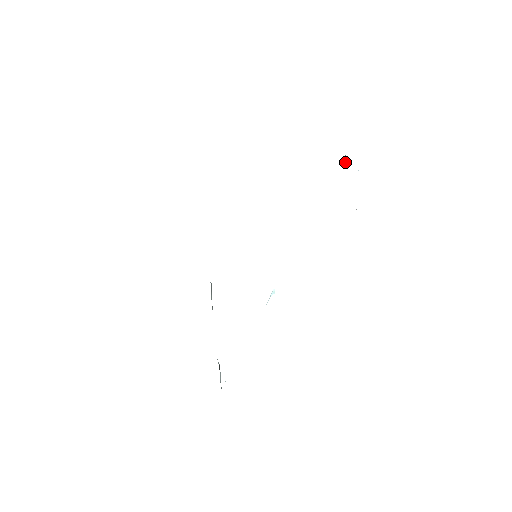
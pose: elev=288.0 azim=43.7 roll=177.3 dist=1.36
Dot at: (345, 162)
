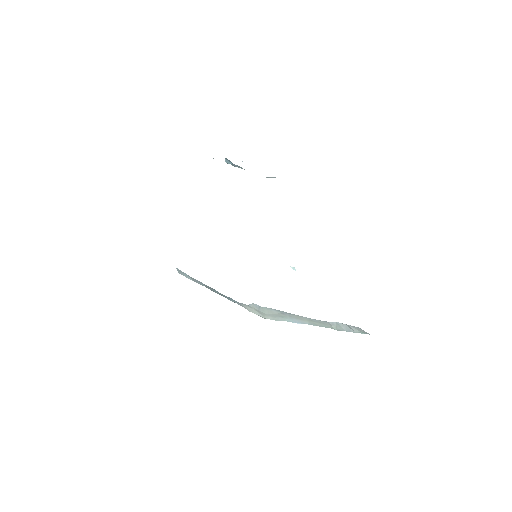
Dot at: (230, 163)
